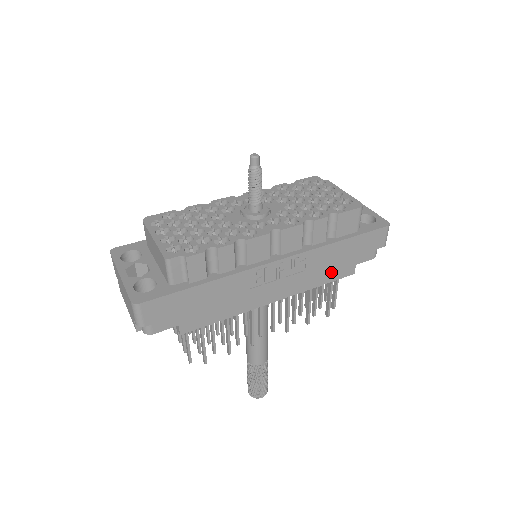
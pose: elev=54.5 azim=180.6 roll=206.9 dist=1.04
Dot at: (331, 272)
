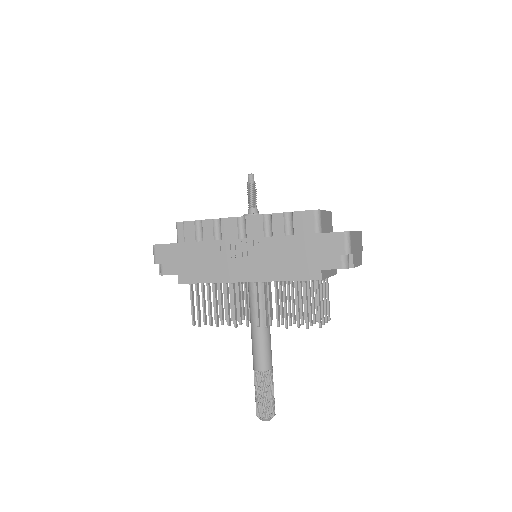
Dot at: (295, 270)
